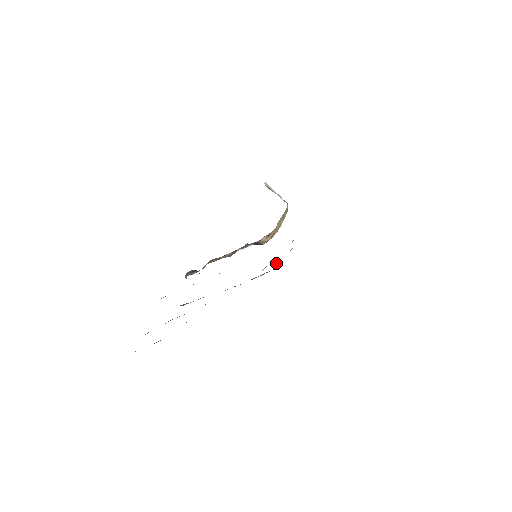
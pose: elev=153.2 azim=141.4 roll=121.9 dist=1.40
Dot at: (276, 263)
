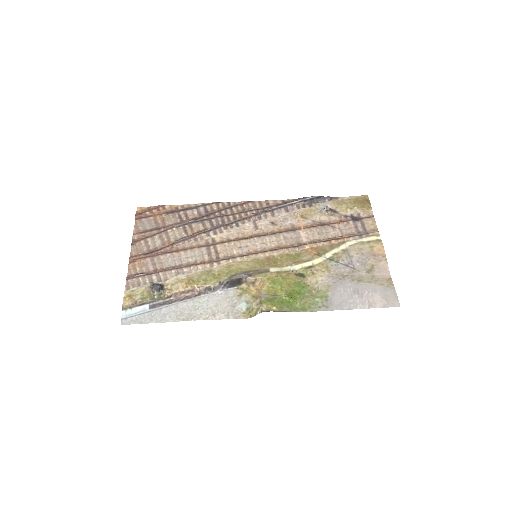
Dot at: (324, 208)
